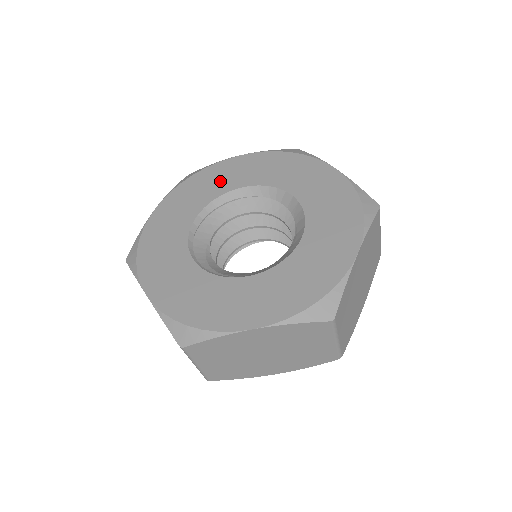
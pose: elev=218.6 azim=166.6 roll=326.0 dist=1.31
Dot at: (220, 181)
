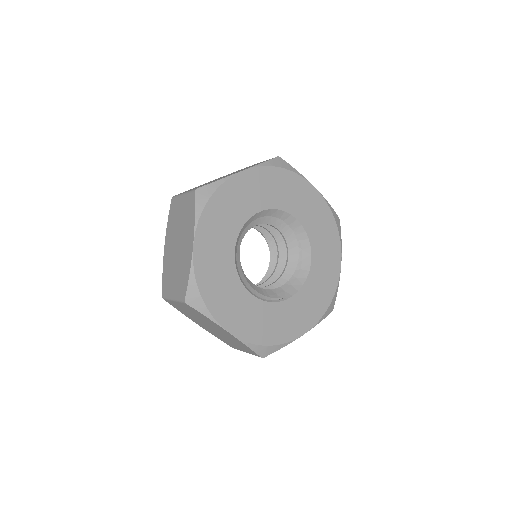
Dot at: (239, 205)
